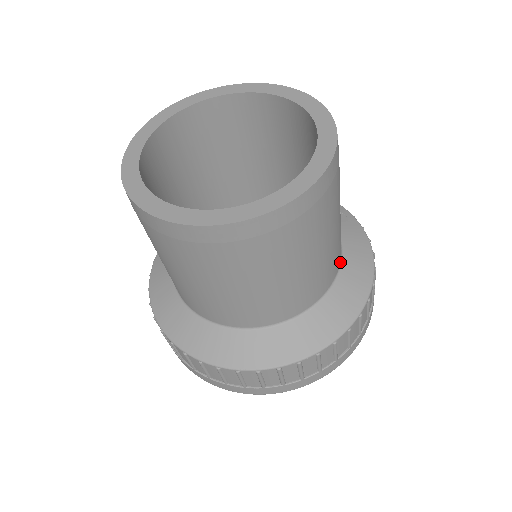
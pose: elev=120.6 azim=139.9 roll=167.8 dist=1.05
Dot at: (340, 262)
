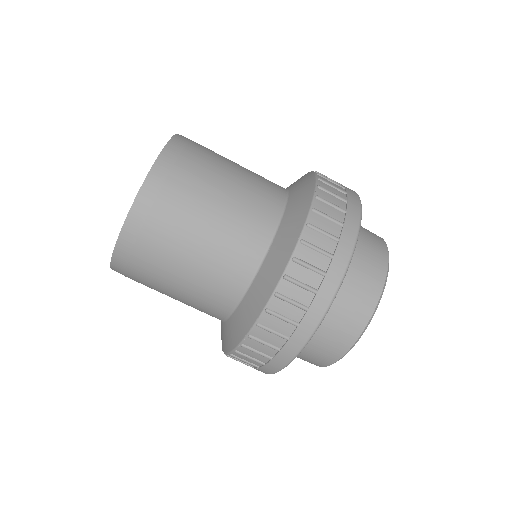
Dot at: (286, 199)
